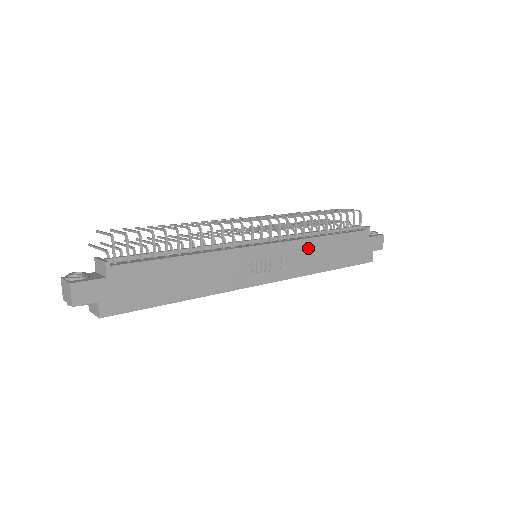
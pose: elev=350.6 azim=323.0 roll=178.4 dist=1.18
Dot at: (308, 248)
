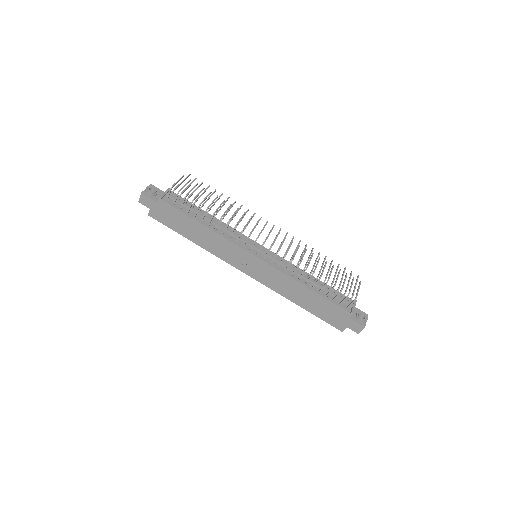
Dot at: (288, 282)
